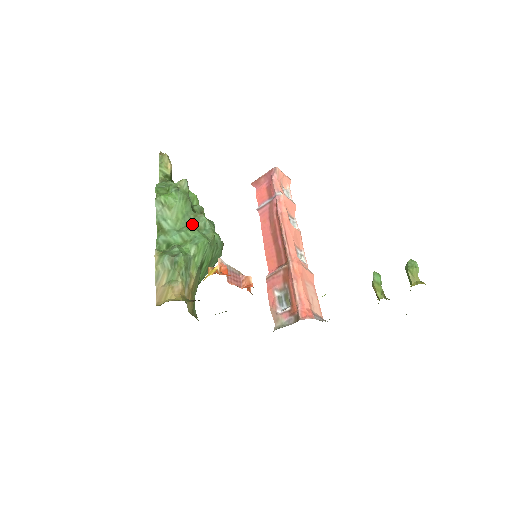
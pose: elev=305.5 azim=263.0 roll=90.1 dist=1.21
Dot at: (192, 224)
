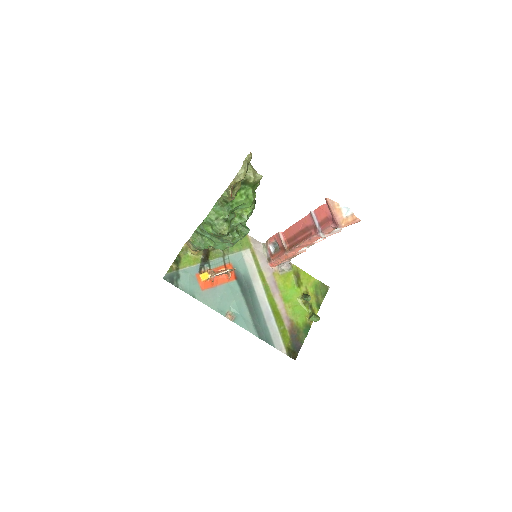
Dot at: (221, 240)
